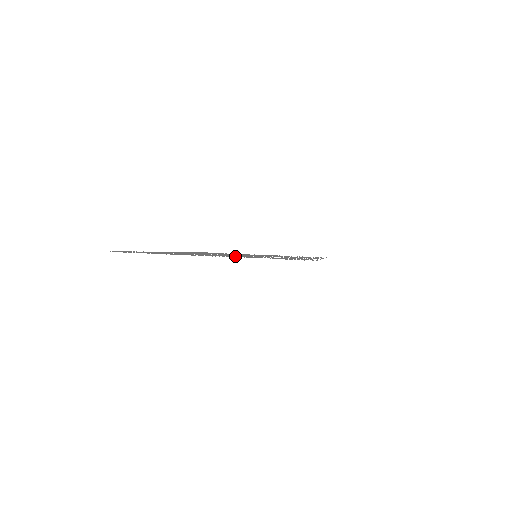
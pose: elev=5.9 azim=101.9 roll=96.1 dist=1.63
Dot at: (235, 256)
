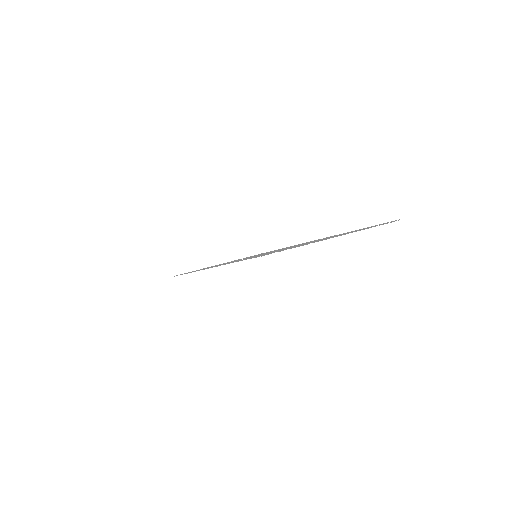
Dot at: occluded
